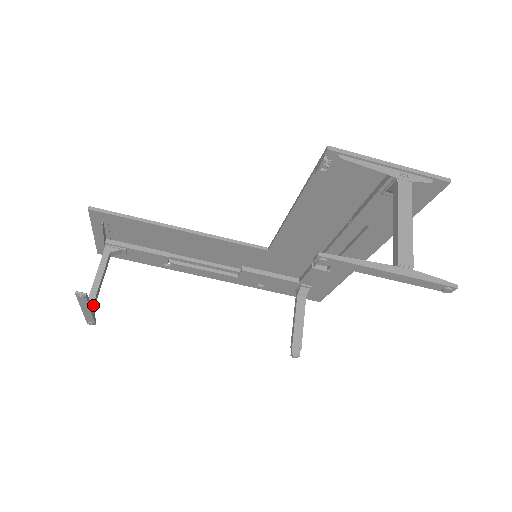
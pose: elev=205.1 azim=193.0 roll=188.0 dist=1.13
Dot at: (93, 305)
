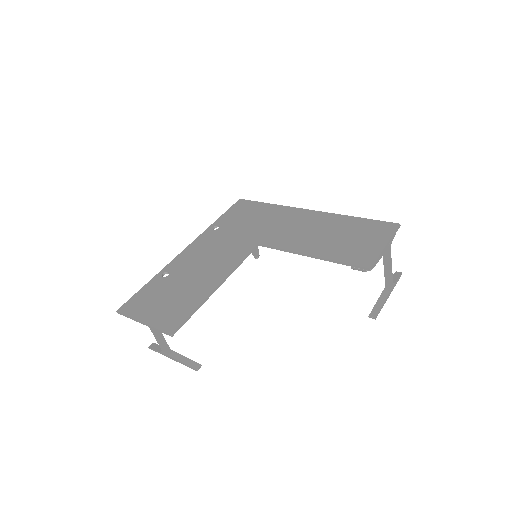
Dot at: (169, 349)
